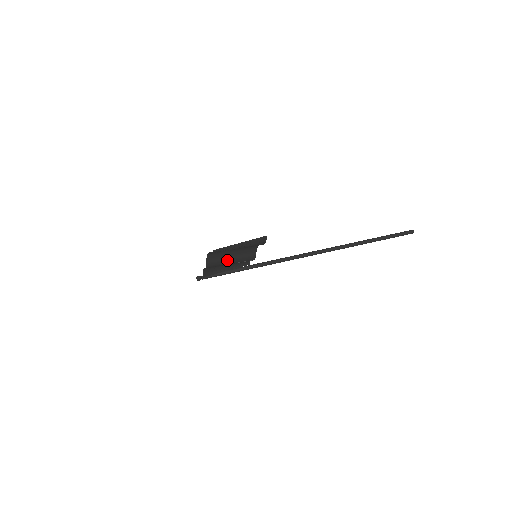
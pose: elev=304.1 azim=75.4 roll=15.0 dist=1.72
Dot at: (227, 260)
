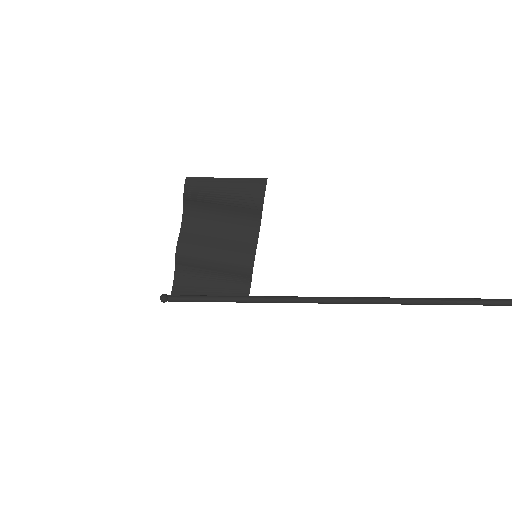
Dot at: (210, 247)
